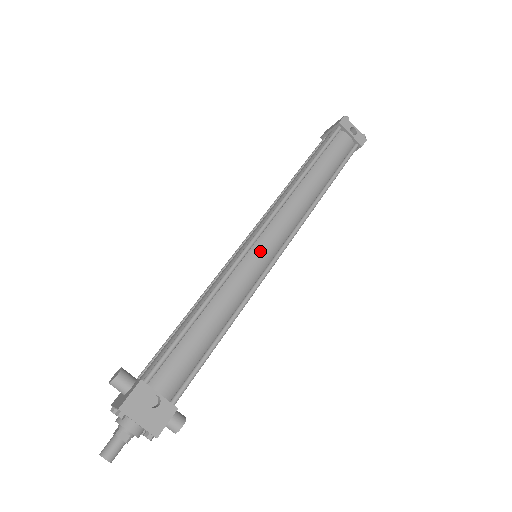
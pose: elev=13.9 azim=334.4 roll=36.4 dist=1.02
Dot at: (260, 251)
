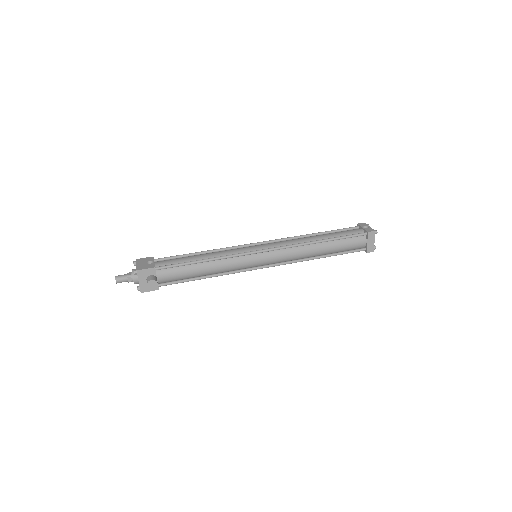
Dot at: (254, 246)
